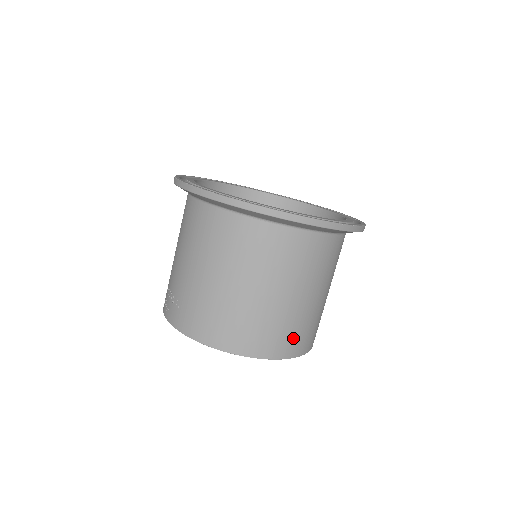
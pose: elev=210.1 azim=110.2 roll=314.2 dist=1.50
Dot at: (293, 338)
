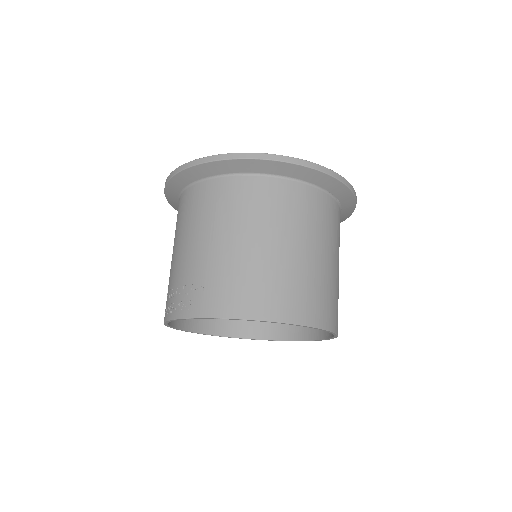
Dot at: (330, 307)
